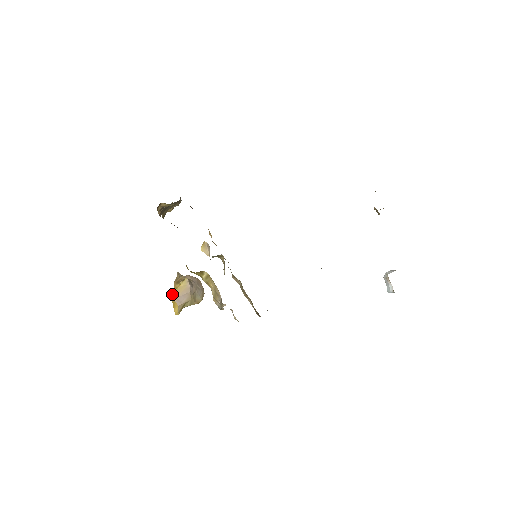
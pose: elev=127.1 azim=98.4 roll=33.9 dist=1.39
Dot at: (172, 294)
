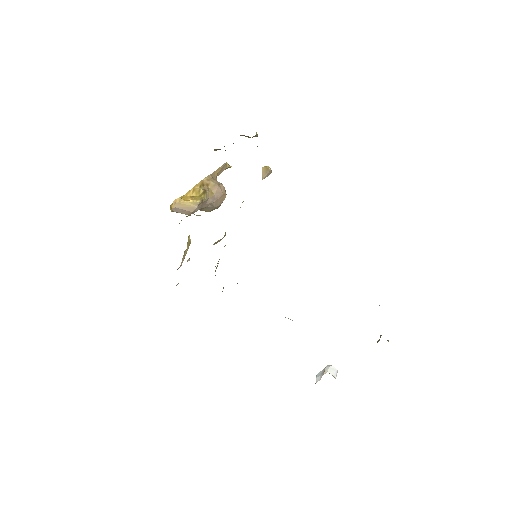
Dot at: (175, 201)
